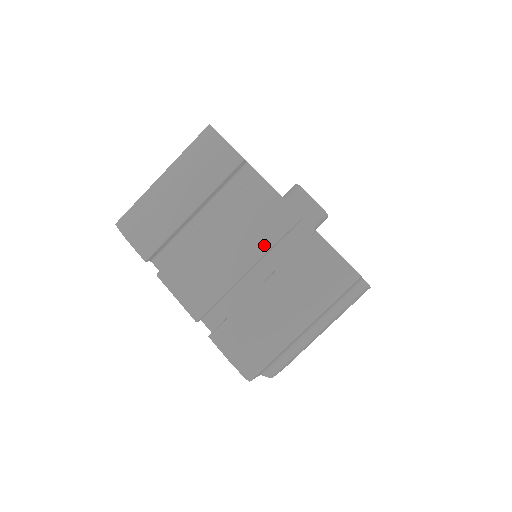
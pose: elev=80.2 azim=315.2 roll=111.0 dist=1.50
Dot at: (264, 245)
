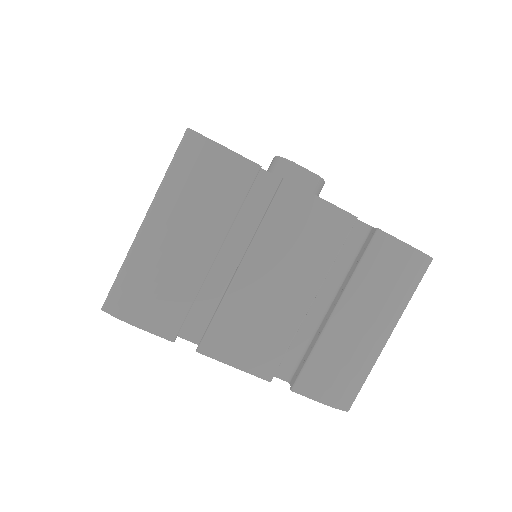
Dot at: (323, 266)
